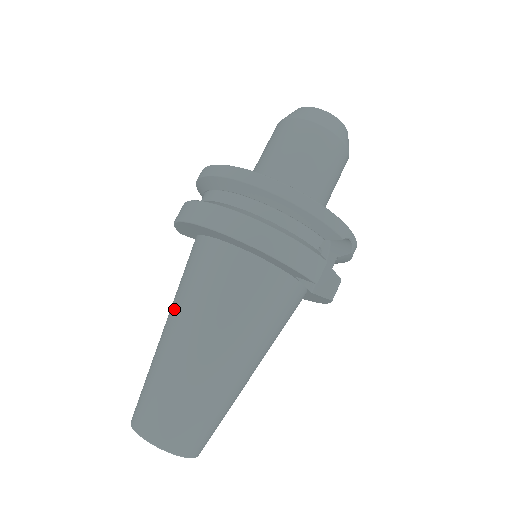
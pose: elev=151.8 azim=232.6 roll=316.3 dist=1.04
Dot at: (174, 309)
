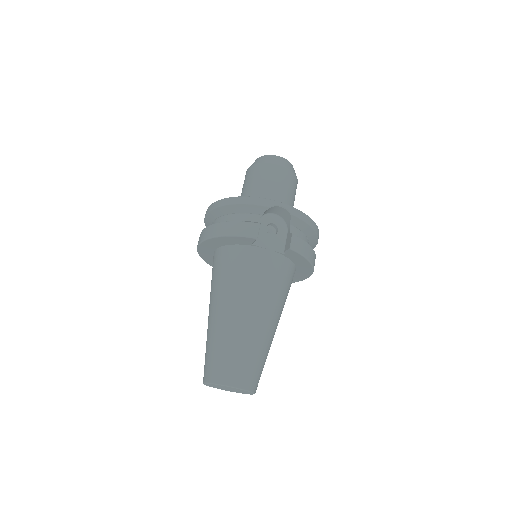
Dot at: occluded
